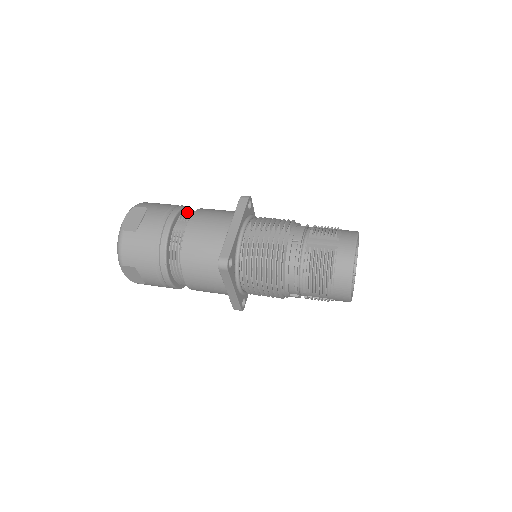
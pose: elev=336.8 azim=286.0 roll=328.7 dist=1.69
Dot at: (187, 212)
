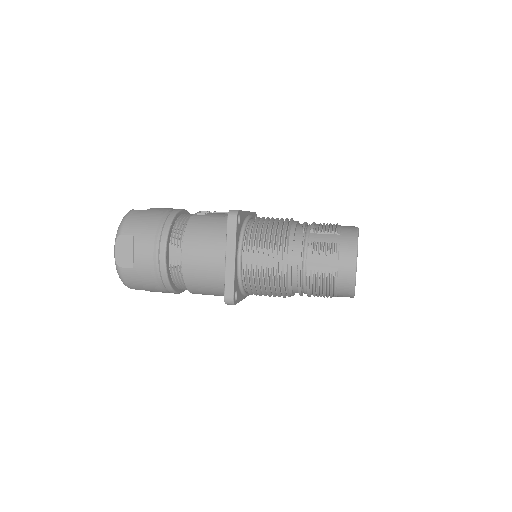
Dot at: (175, 231)
